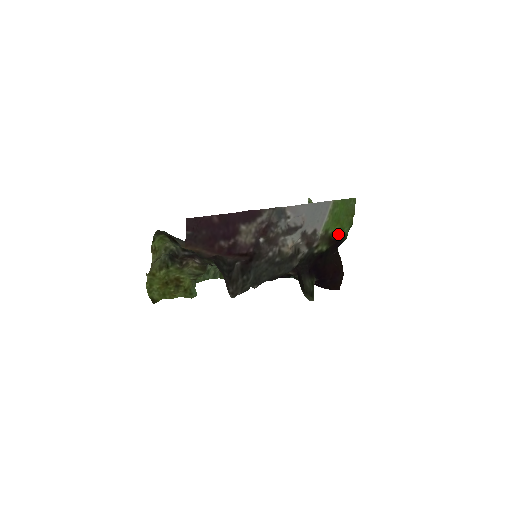
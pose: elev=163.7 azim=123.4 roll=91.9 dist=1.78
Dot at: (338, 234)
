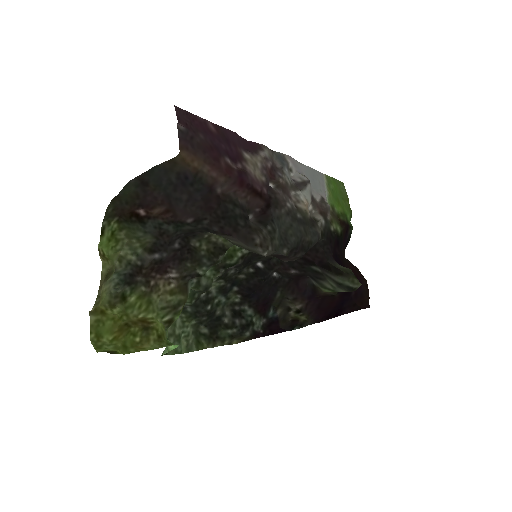
Dot at: (344, 217)
